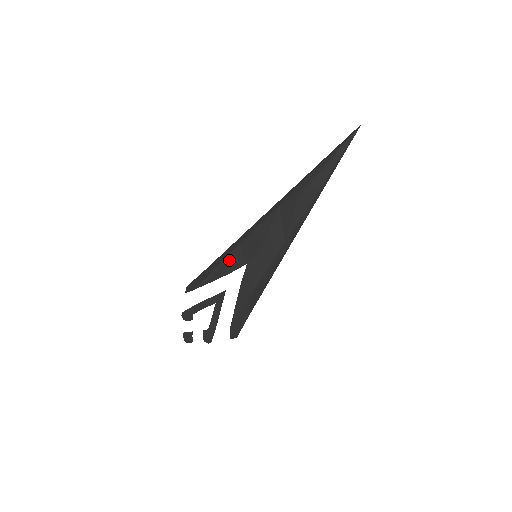
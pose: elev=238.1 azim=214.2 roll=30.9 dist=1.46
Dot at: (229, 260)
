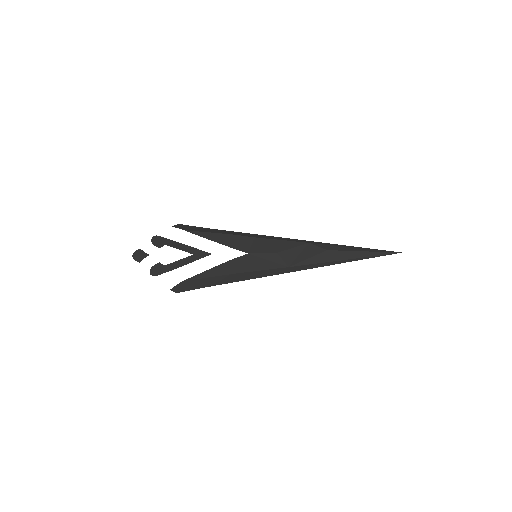
Dot at: (238, 239)
